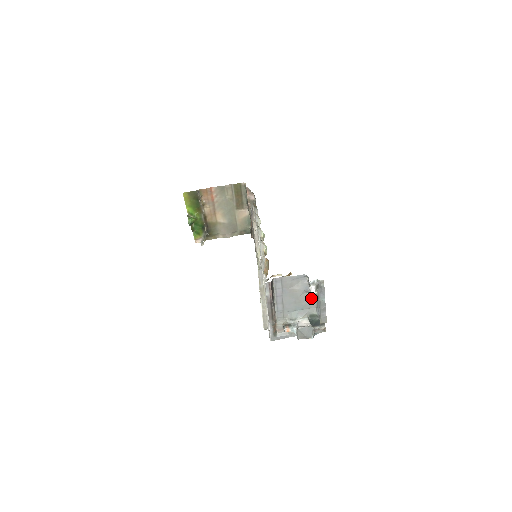
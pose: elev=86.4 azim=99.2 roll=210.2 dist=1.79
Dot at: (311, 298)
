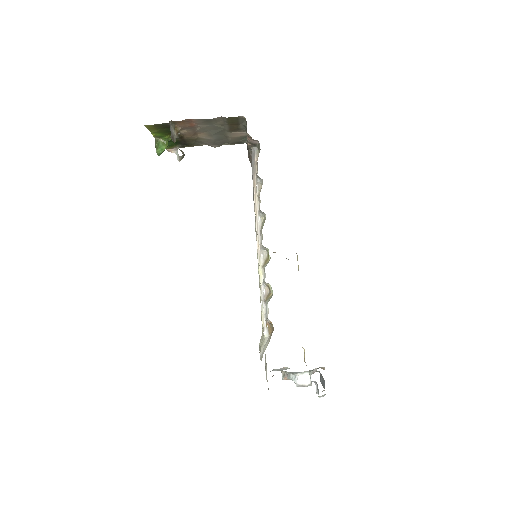
Dot at: (317, 393)
